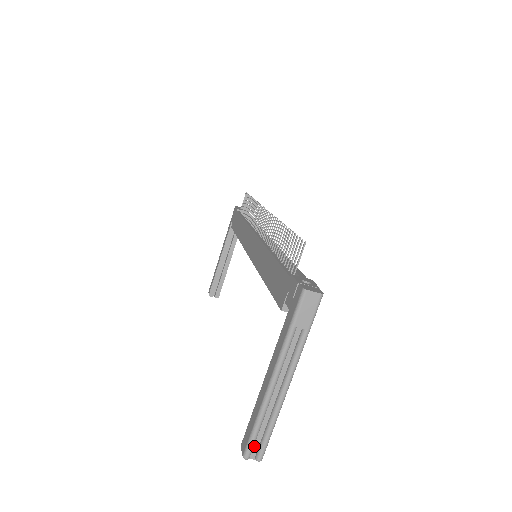
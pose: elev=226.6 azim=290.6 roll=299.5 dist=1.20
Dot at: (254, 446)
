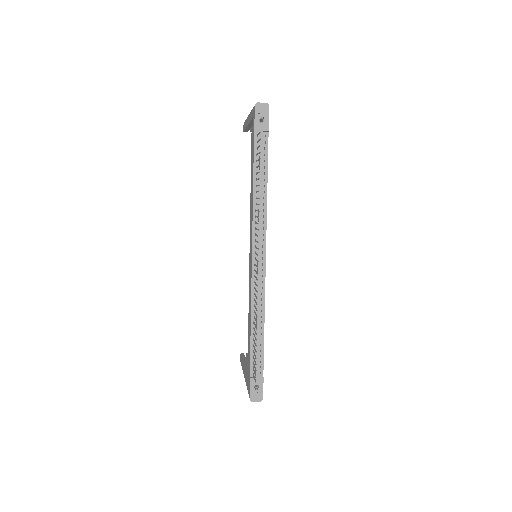
Dot at: occluded
